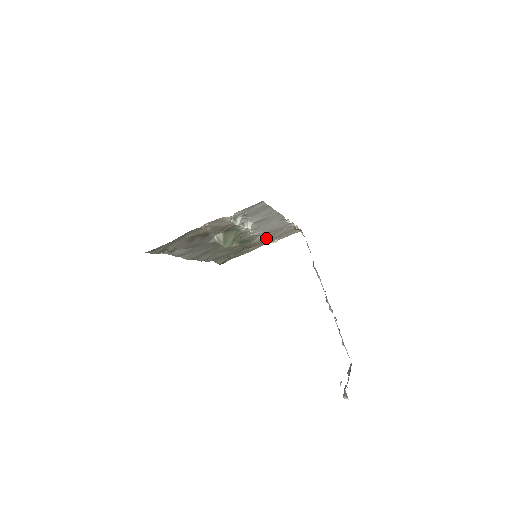
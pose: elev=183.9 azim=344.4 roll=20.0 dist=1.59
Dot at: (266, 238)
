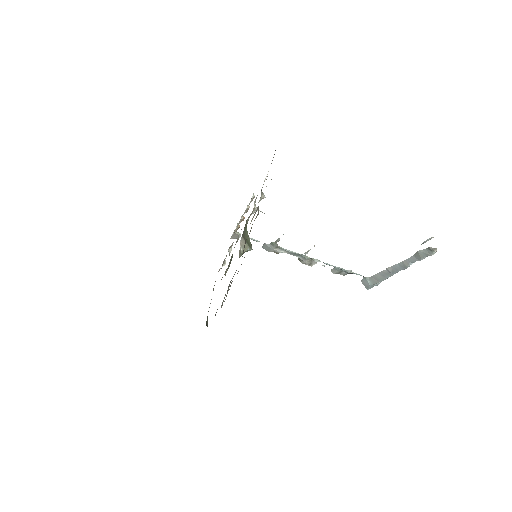
Dot at: (225, 258)
